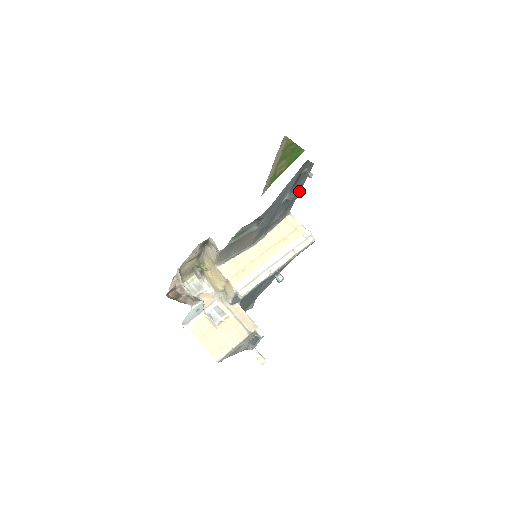
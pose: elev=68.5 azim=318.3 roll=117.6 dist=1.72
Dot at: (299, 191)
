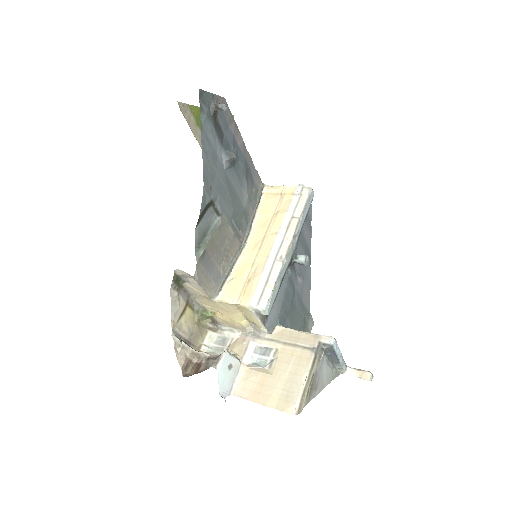
Dot at: (244, 148)
